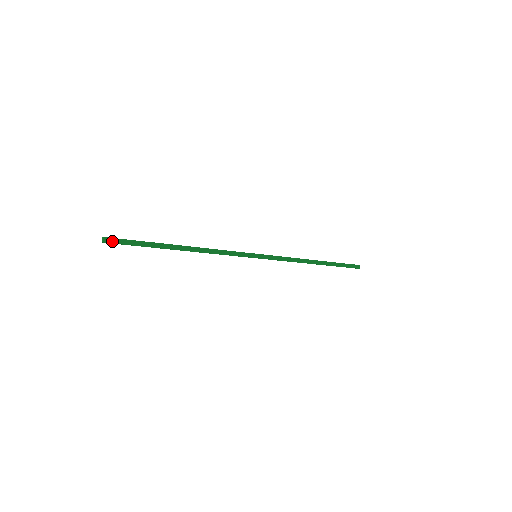
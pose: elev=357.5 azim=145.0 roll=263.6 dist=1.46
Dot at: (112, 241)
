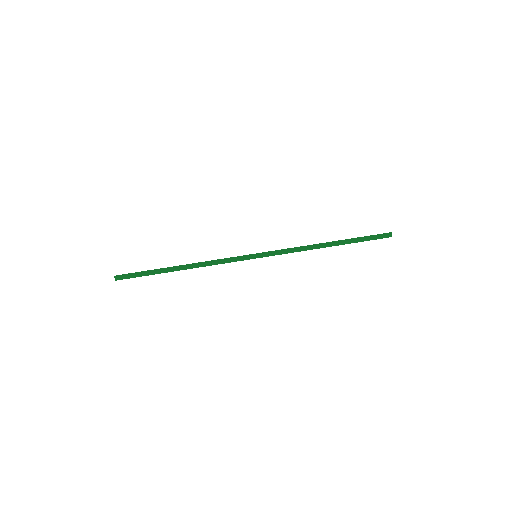
Dot at: (122, 278)
